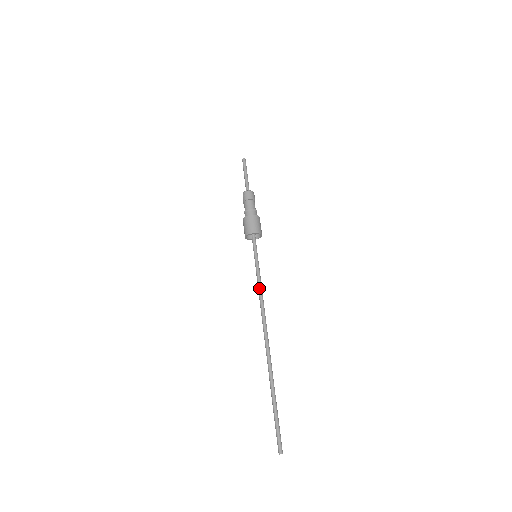
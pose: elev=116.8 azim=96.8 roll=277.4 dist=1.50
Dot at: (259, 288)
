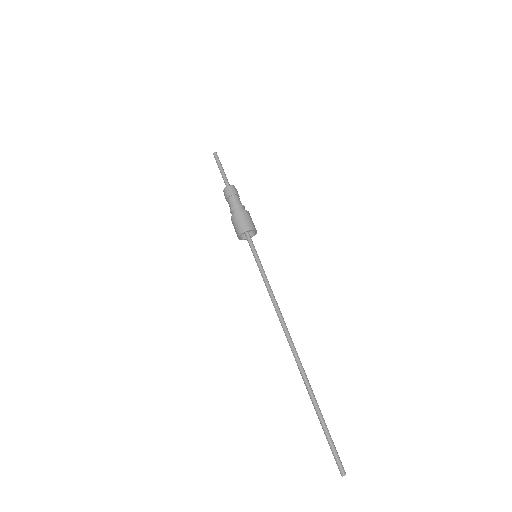
Dot at: (268, 291)
